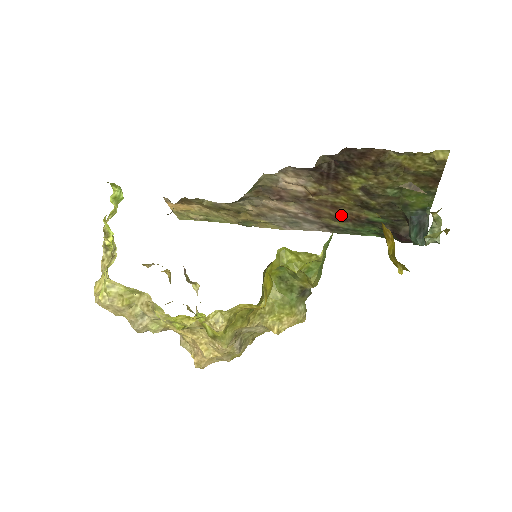
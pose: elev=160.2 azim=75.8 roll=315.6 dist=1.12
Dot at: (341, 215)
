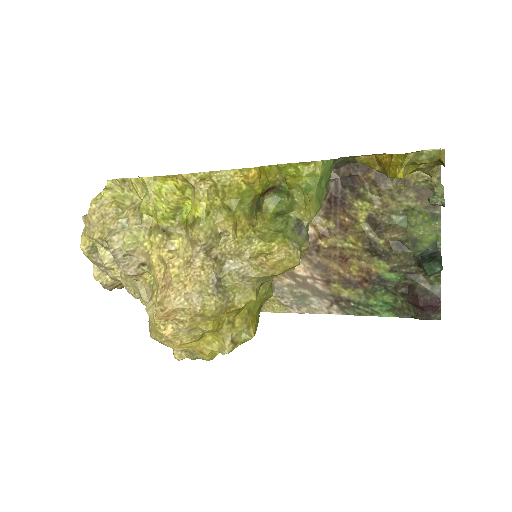
Dot at: (351, 275)
